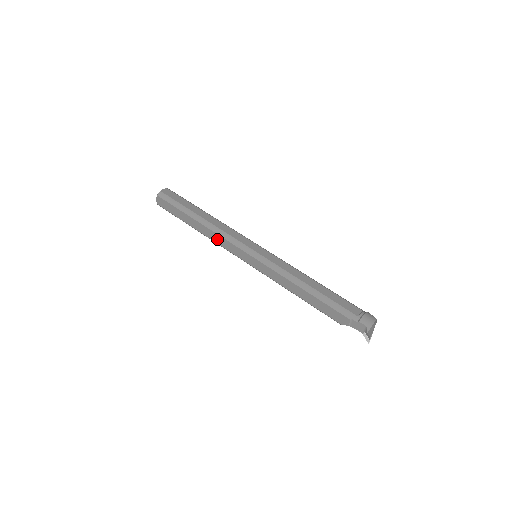
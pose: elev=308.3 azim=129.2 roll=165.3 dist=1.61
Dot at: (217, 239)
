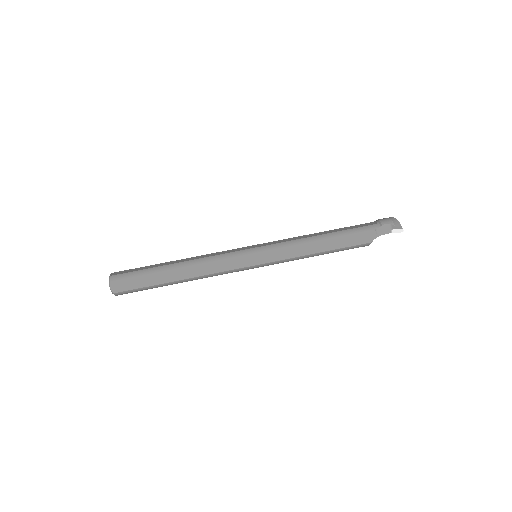
Dot at: (210, 269)
